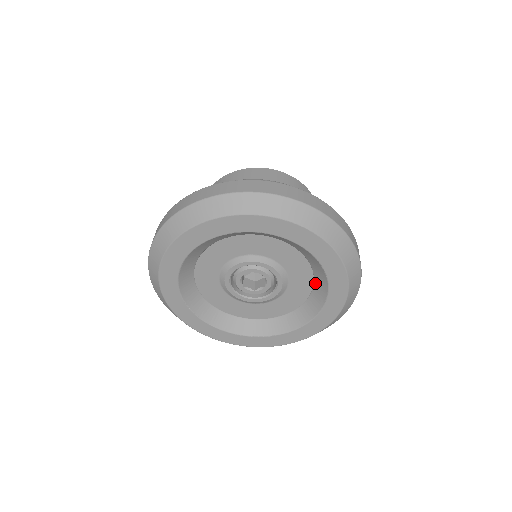
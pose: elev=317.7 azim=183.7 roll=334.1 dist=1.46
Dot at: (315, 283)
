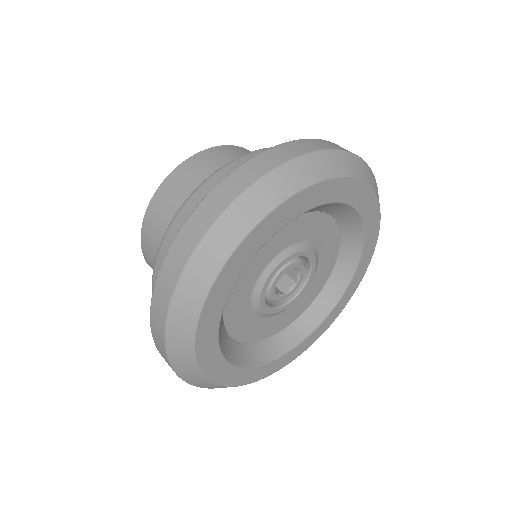
Dot at: (330, 213)
